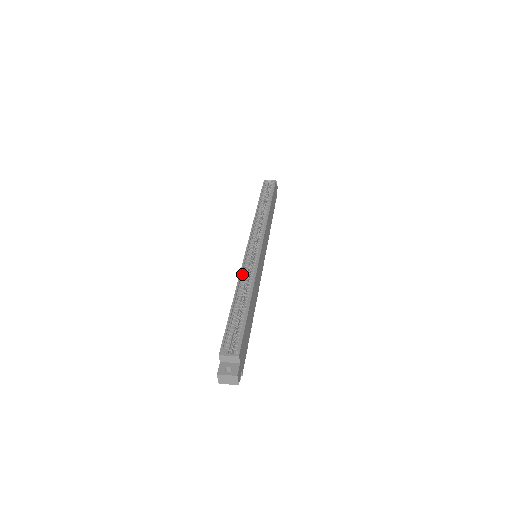
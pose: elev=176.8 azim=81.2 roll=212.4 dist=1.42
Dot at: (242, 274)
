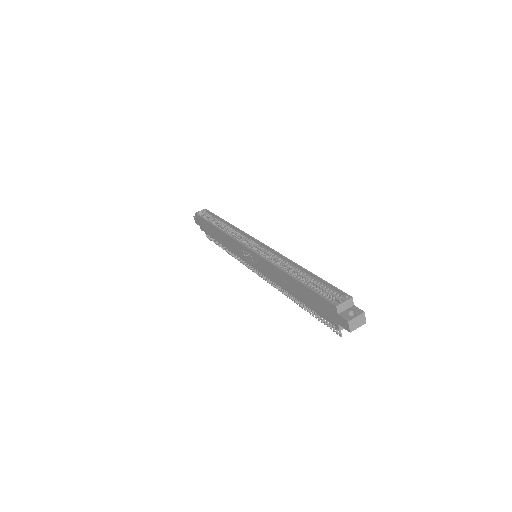
Dot at: (271, 262)
